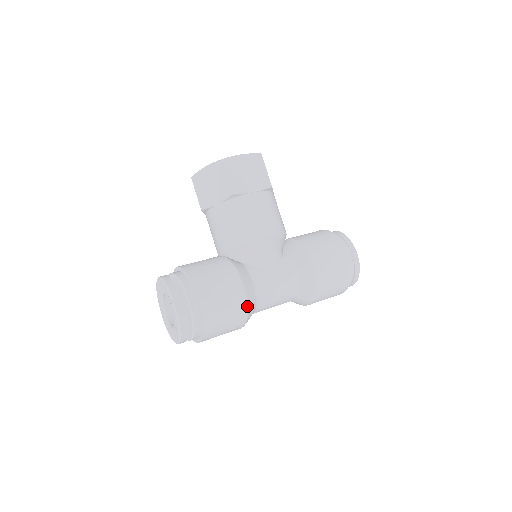
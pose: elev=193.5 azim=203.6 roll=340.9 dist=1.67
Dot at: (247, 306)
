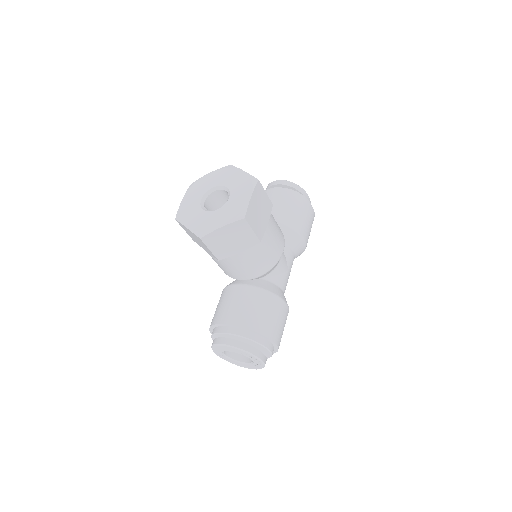
Dot at: (288, 312)
